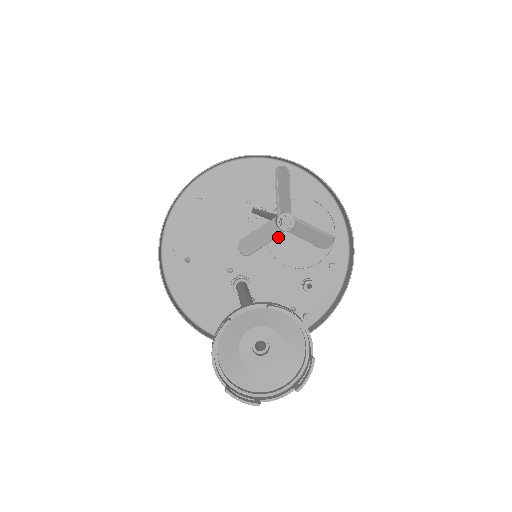
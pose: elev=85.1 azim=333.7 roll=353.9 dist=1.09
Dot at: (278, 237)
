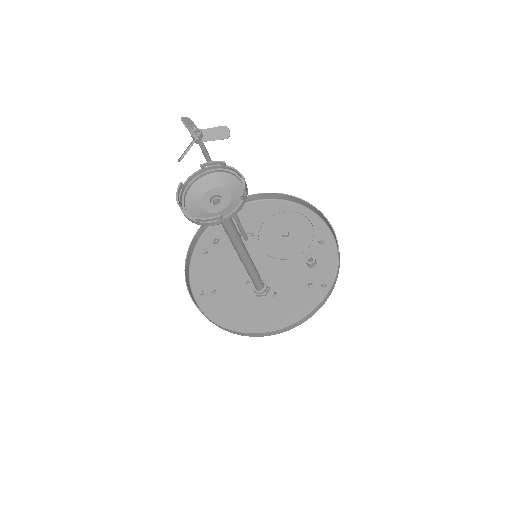
Dot at: (271, 245)
